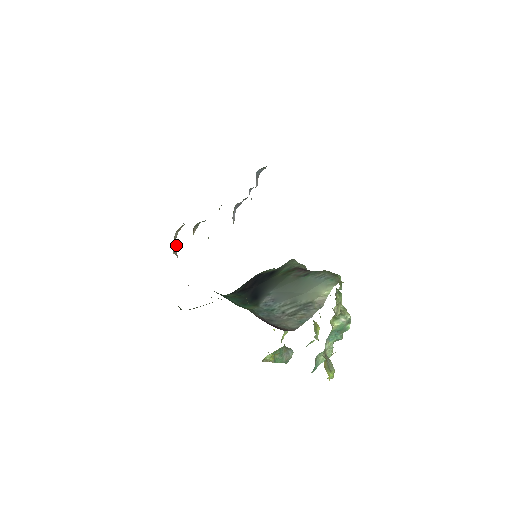
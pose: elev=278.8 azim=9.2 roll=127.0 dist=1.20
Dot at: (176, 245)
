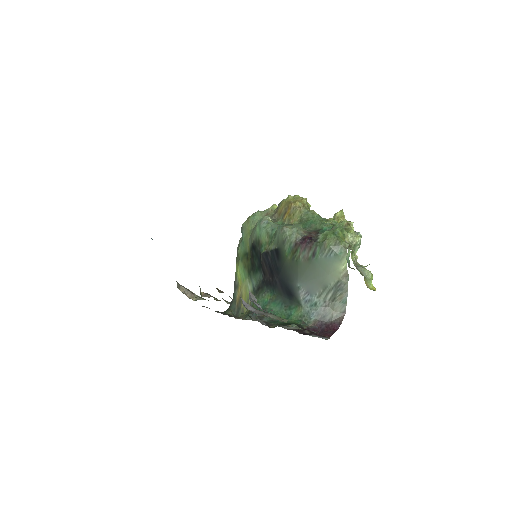
Dot at: (187, 291)
